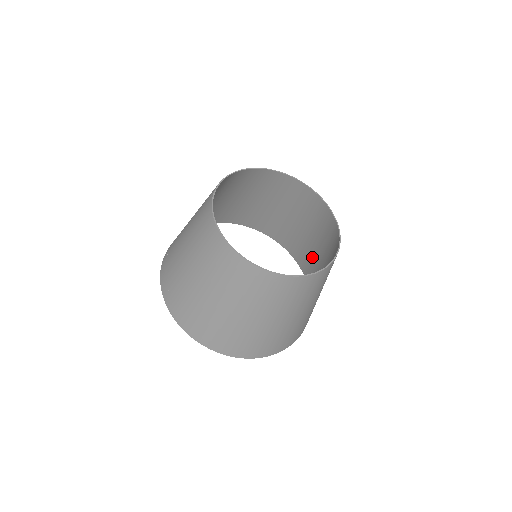
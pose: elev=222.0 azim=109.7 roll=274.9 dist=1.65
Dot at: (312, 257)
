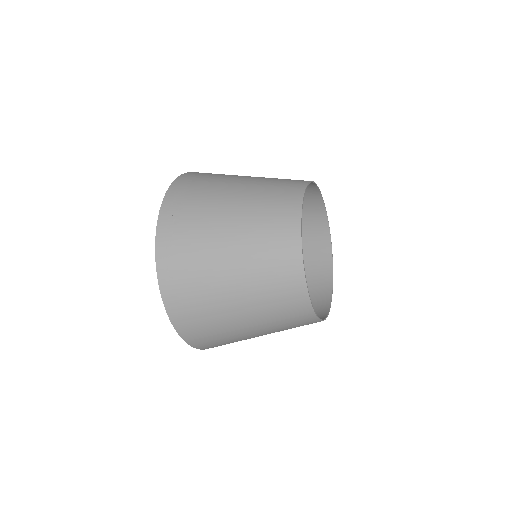
Dot at: occluded
